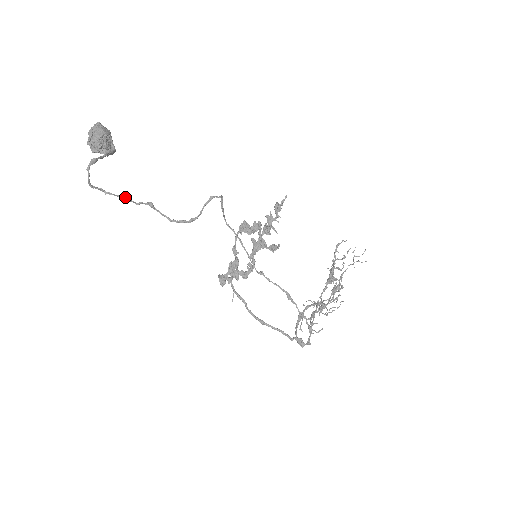
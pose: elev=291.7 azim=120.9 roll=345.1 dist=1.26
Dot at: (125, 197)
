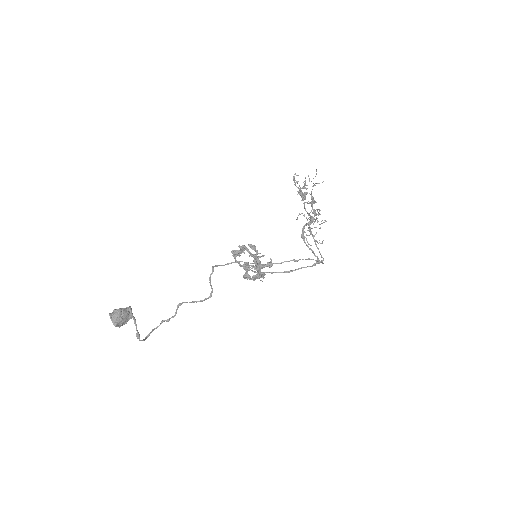
Dot at: (166, 320)
